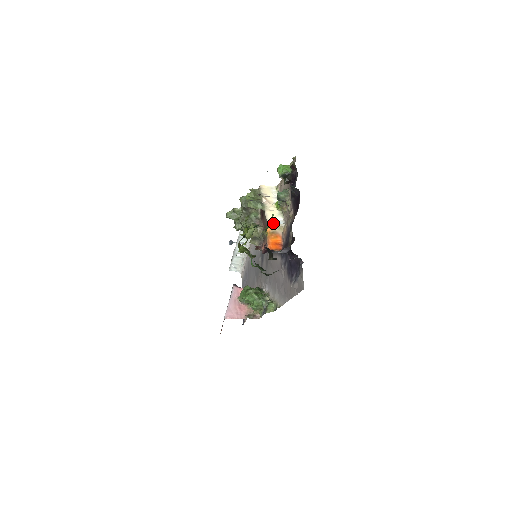
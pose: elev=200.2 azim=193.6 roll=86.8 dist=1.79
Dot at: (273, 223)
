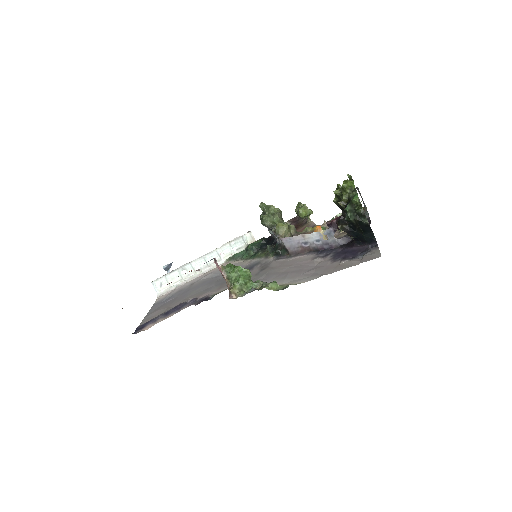
Dot at: occluded
